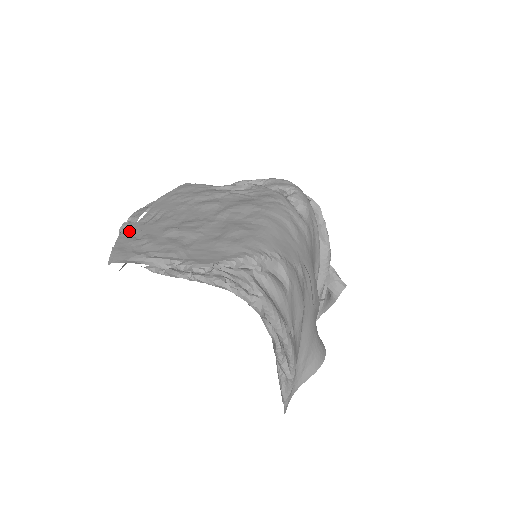
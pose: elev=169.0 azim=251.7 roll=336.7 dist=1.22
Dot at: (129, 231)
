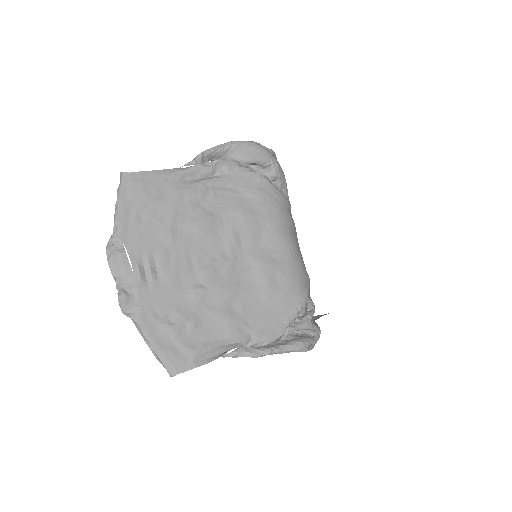
Dot at: (144, 311)
